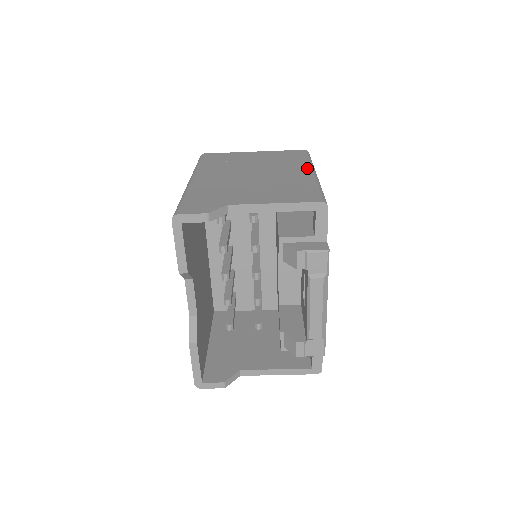
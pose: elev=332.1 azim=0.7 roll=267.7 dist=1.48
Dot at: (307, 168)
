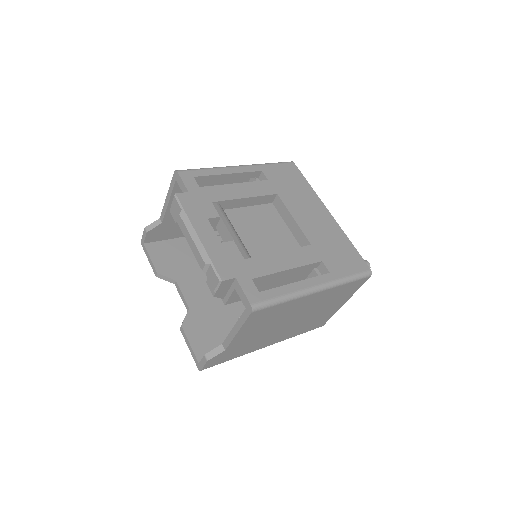
Dot at: occluded
